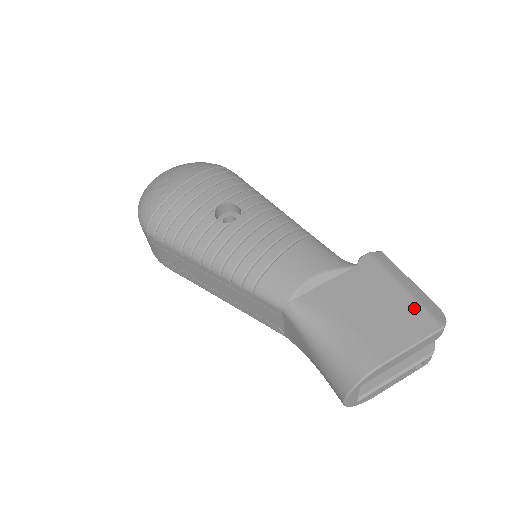
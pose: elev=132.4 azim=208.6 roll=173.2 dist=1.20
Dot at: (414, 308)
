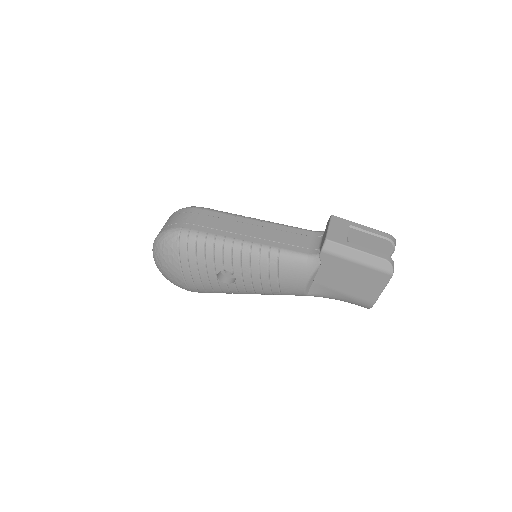
Dot at: (371, 272)
